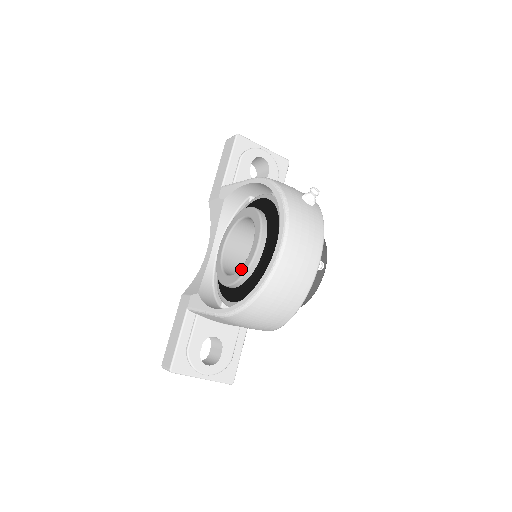
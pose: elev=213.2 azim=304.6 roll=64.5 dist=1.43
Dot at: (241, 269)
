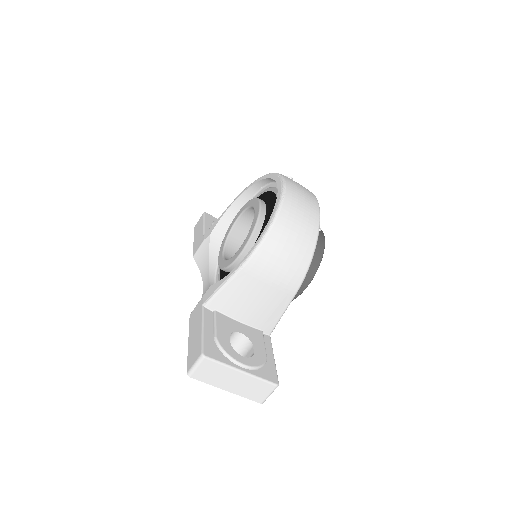
Dot at: (251, 227)
